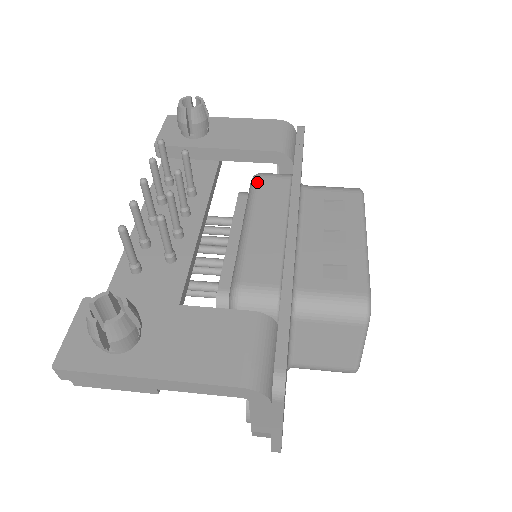
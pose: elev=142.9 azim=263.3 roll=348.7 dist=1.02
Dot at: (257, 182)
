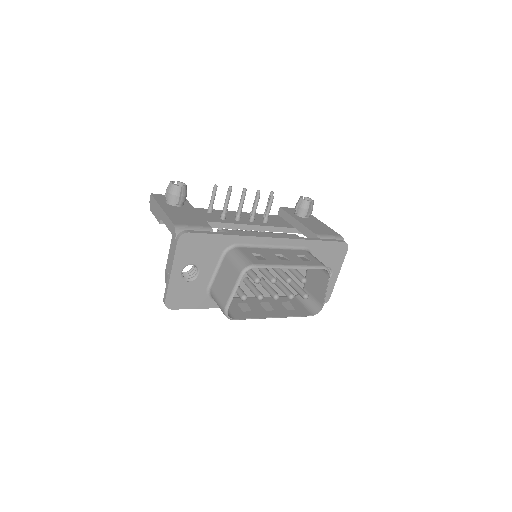
Dot at: (290, 234)
